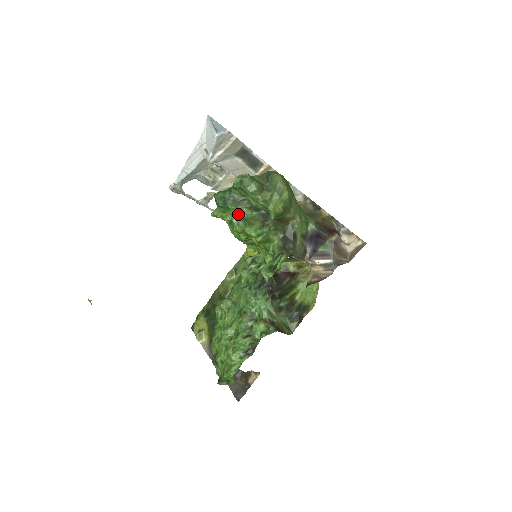
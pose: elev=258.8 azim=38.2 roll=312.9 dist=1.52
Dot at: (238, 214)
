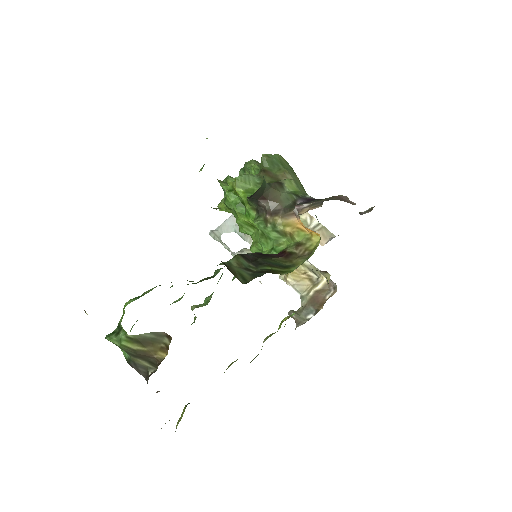
Dot at: occluded
